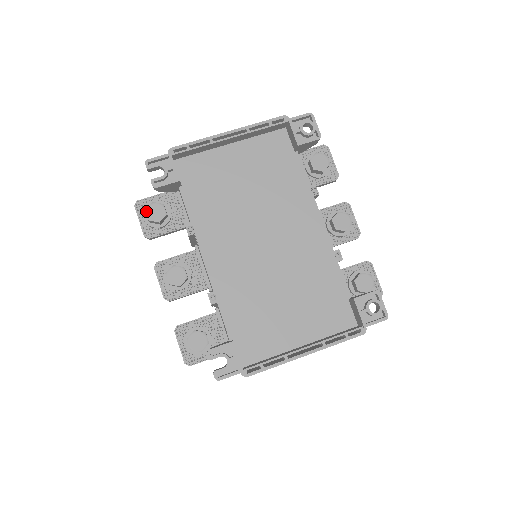
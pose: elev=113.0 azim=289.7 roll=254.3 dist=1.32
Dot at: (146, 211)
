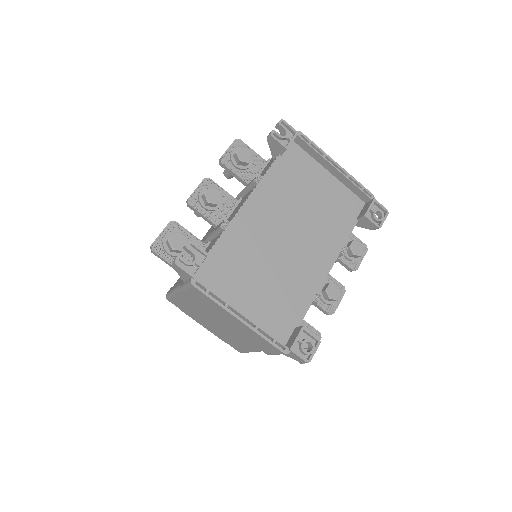
Dot at: (241, 147)
